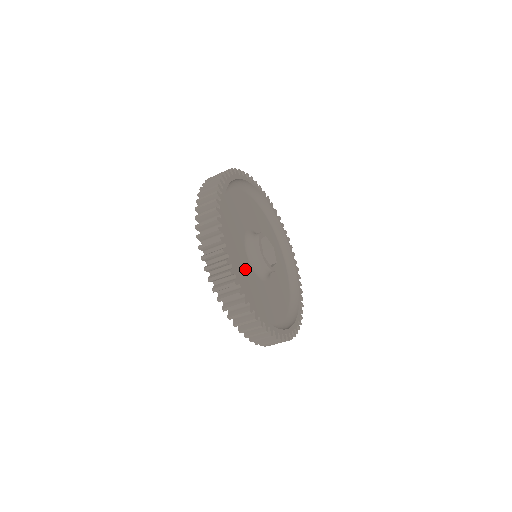
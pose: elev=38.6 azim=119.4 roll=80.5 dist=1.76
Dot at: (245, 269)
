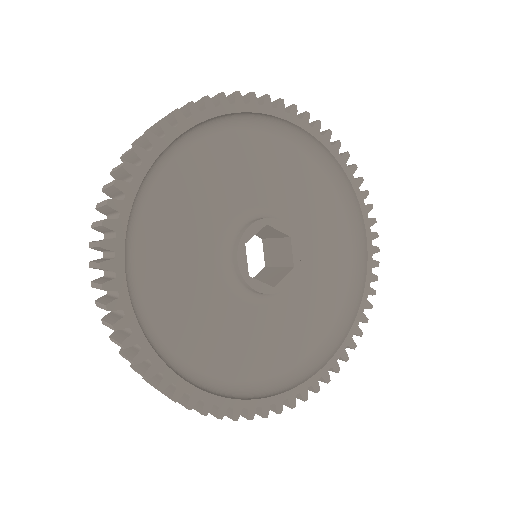
Dot at: (208, 308)
